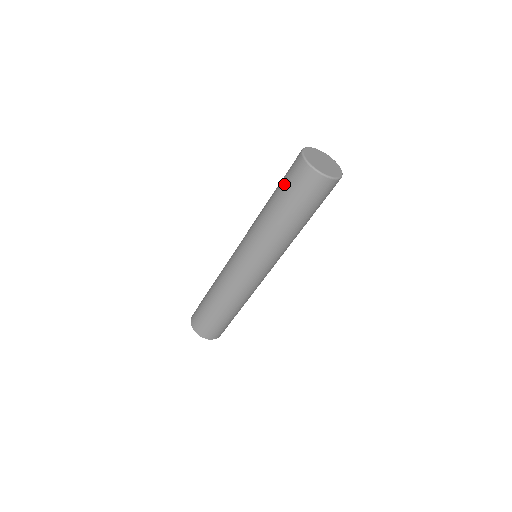
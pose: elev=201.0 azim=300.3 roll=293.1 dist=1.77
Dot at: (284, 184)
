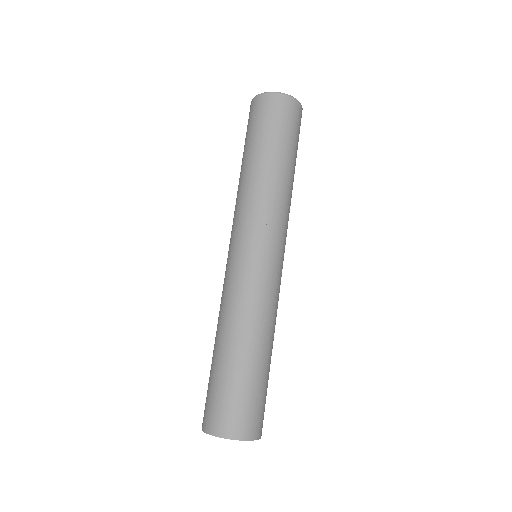
Dot at: occluded
